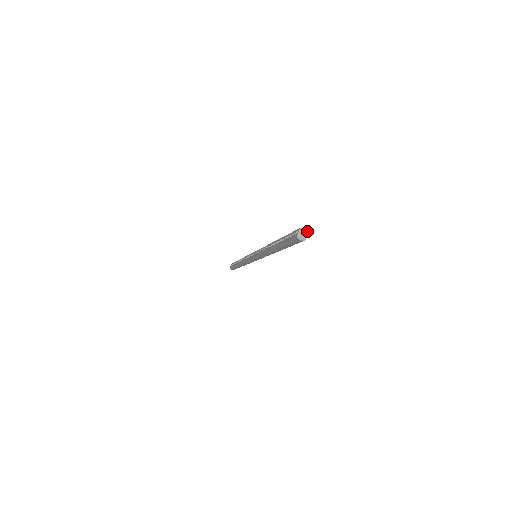
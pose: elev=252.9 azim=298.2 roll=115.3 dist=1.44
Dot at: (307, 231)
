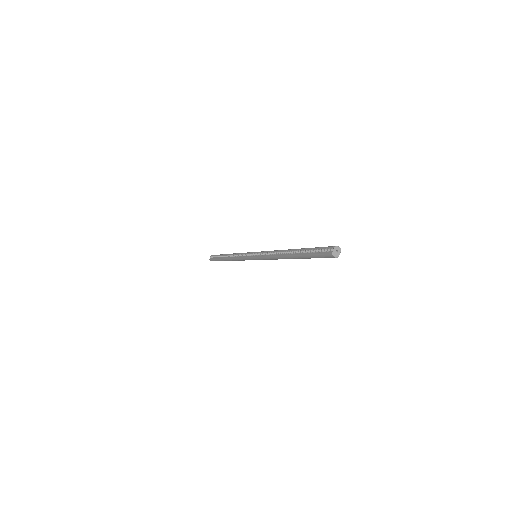
Dot at: (340, 249)
